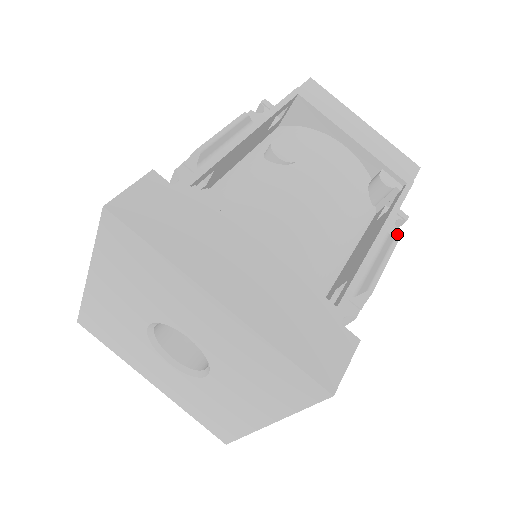
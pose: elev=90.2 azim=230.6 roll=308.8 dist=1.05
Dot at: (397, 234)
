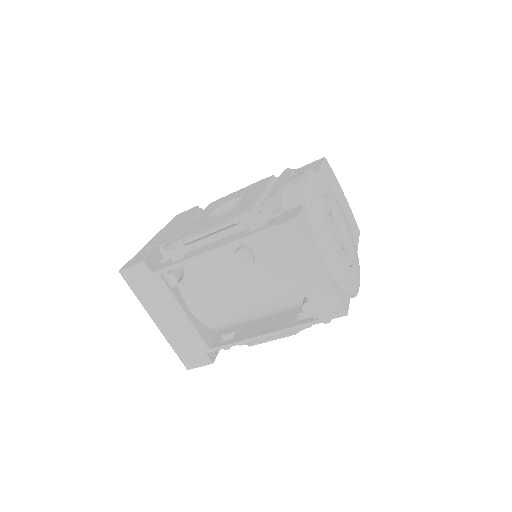
Dot at: (308, 327)
